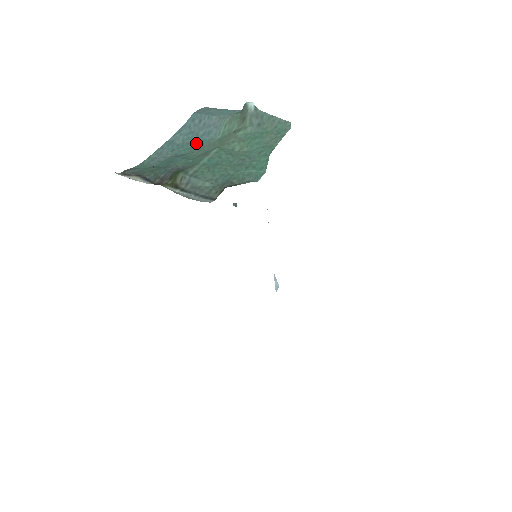
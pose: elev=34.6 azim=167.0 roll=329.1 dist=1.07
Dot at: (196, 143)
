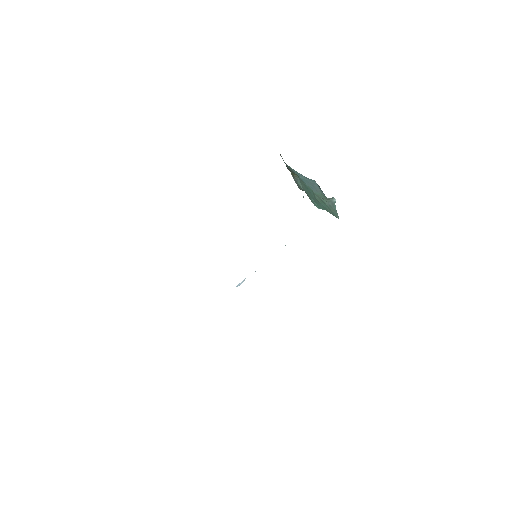
Dot at: (306, 184)
